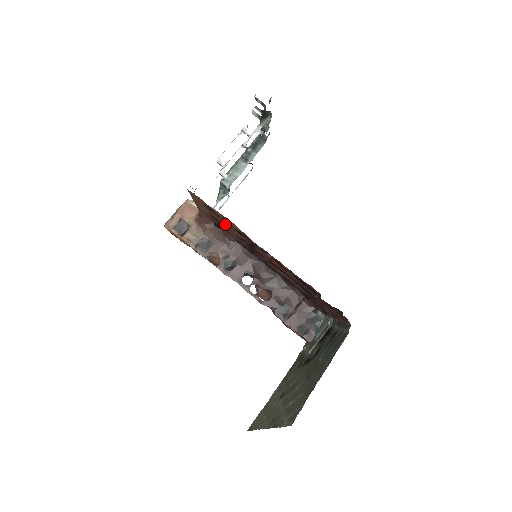
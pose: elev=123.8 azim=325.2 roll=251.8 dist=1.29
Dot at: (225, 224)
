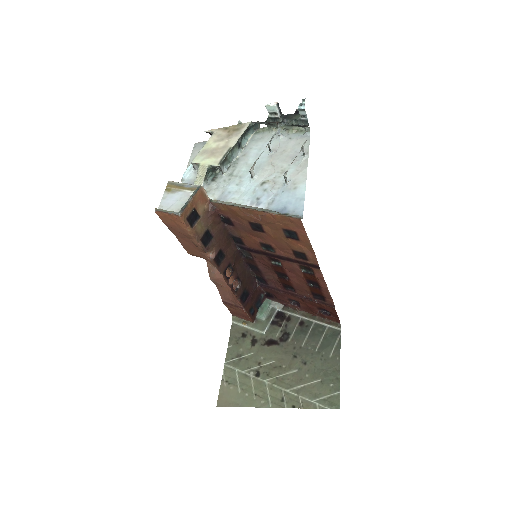
Dot at: (275, 238)
